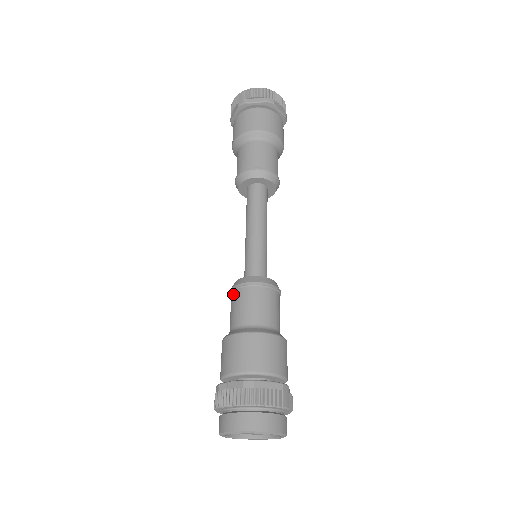
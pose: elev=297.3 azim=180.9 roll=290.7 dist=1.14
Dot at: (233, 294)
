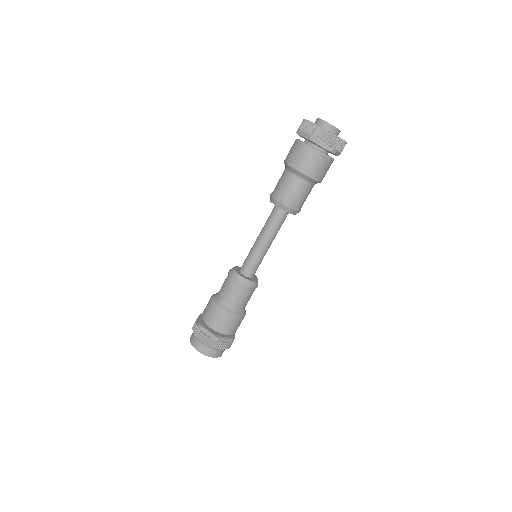
Dot at: (230, 280)
